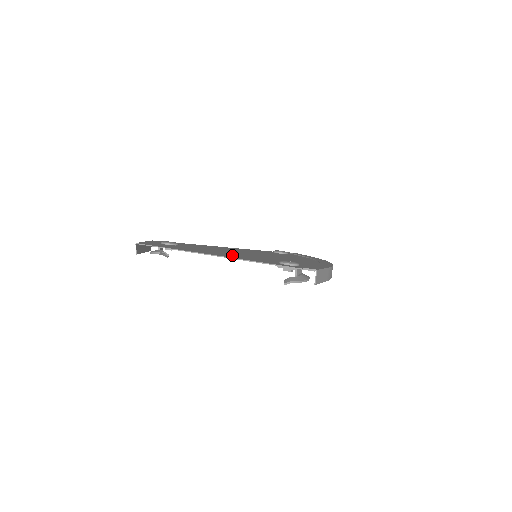
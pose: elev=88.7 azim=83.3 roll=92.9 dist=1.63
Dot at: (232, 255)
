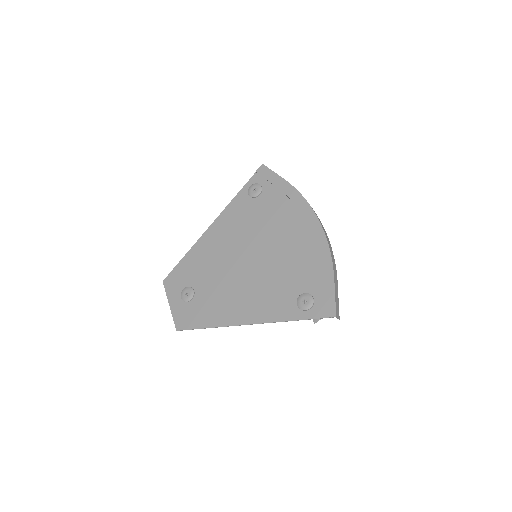
Dot at: (252, 302)
